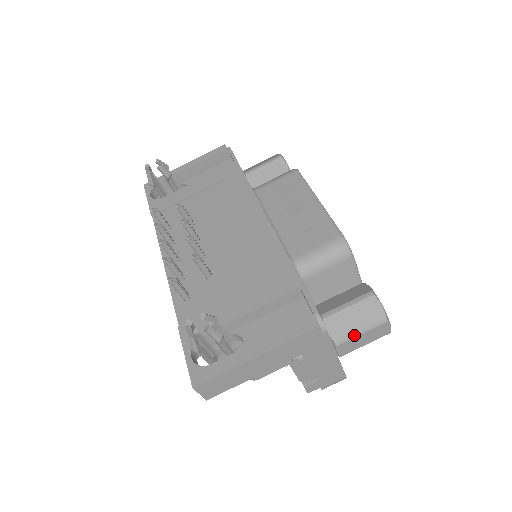
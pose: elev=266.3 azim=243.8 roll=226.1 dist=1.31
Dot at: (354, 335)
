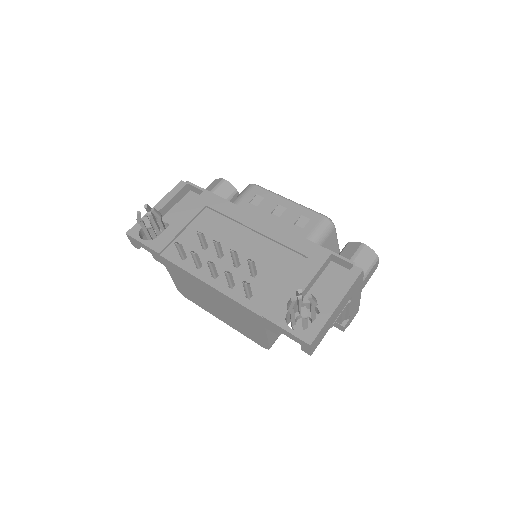
Dot at: (366, 274)
